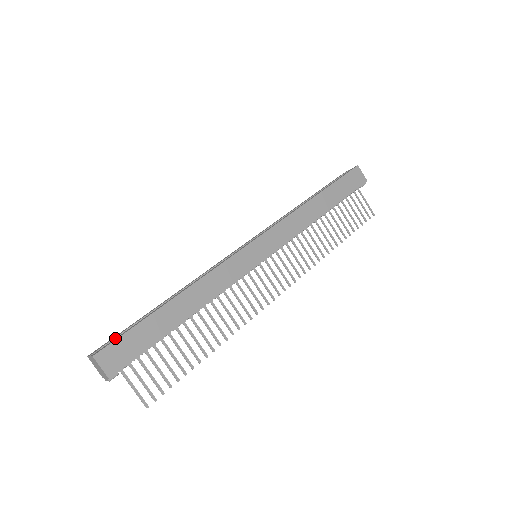
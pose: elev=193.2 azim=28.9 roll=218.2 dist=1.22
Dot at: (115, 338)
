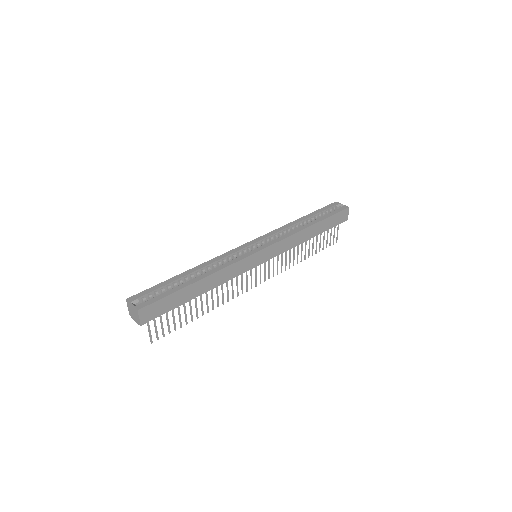
Dot at: (149, 293)
